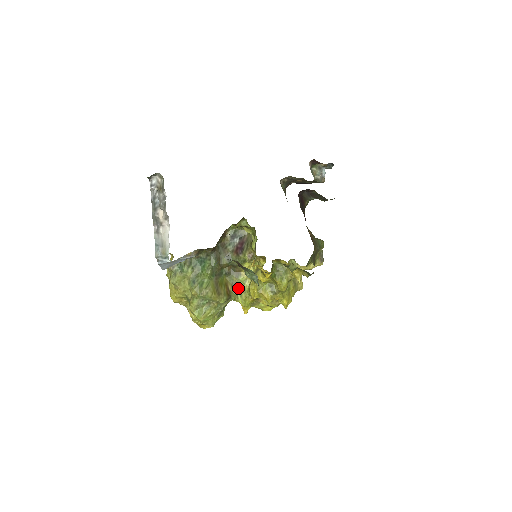
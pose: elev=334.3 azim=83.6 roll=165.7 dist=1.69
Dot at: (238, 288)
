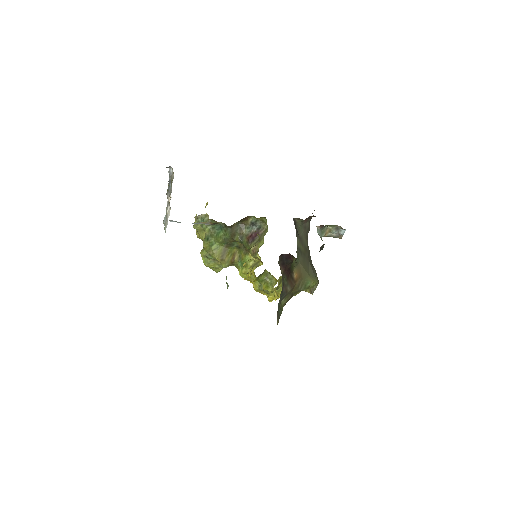
Dot at: (242, 262)
